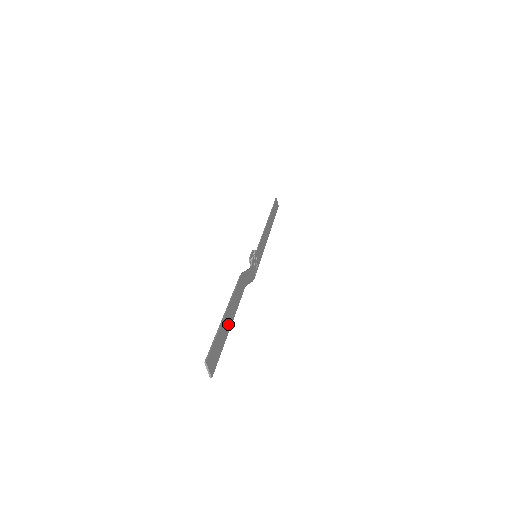
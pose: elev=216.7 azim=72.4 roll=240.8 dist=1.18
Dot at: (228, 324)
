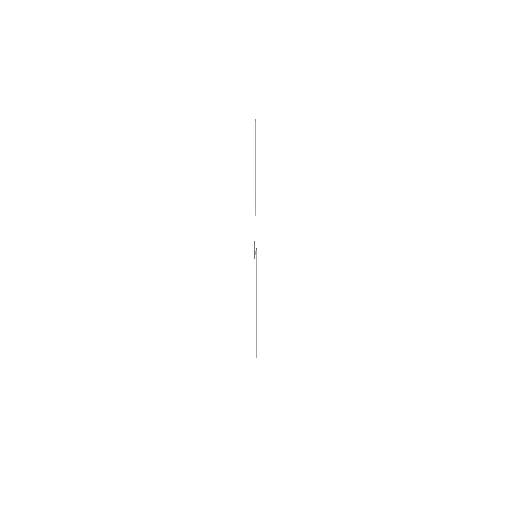
Dot at: occluded
